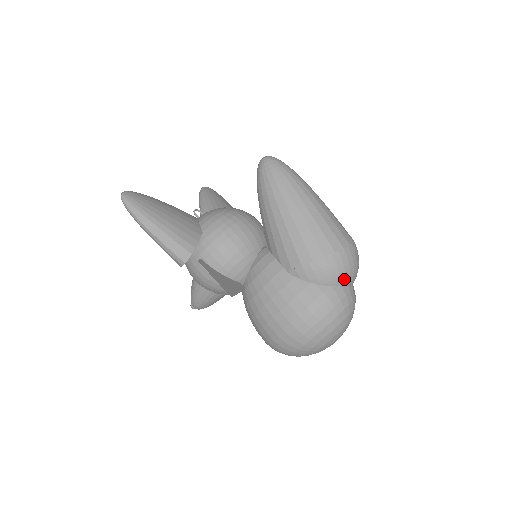
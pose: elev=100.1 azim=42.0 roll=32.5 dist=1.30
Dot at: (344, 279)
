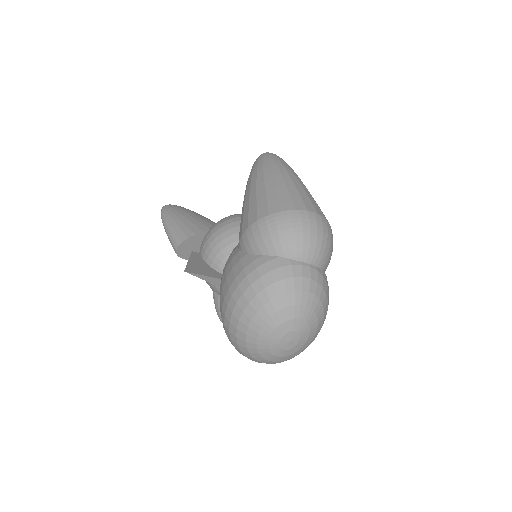
Dot at: (279, 247)
